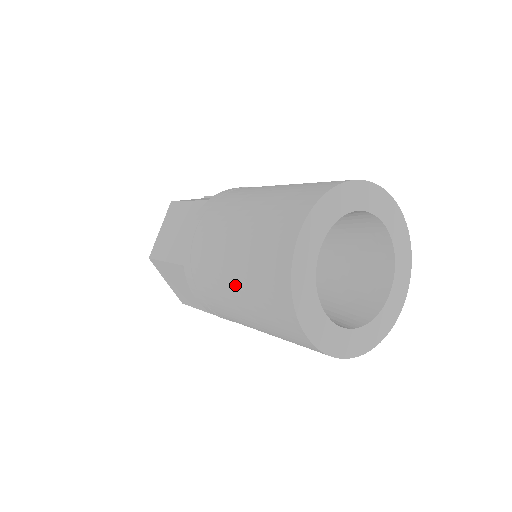
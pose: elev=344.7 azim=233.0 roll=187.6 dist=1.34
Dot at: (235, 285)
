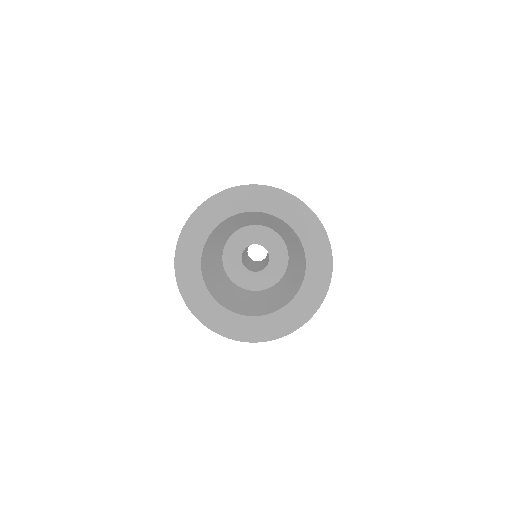
Dot at: occluded
